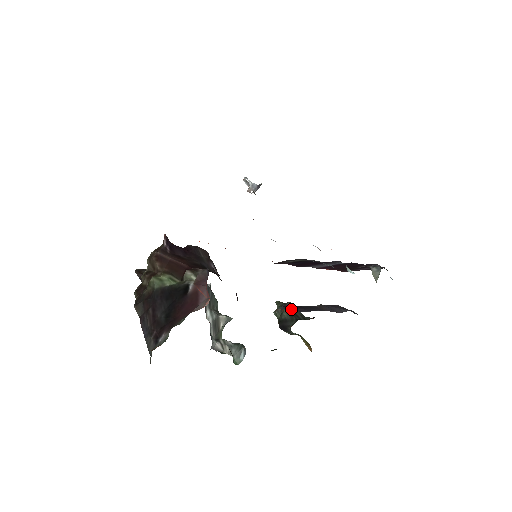
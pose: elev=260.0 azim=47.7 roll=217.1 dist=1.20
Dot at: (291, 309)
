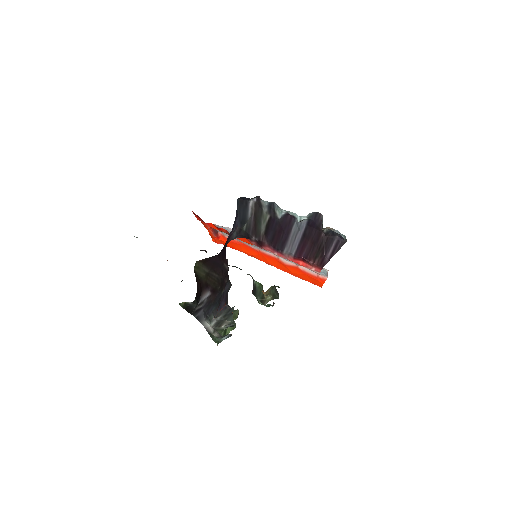
Dot at: occluded
